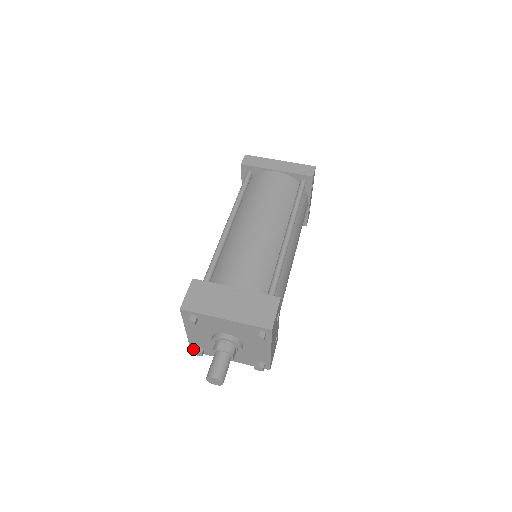
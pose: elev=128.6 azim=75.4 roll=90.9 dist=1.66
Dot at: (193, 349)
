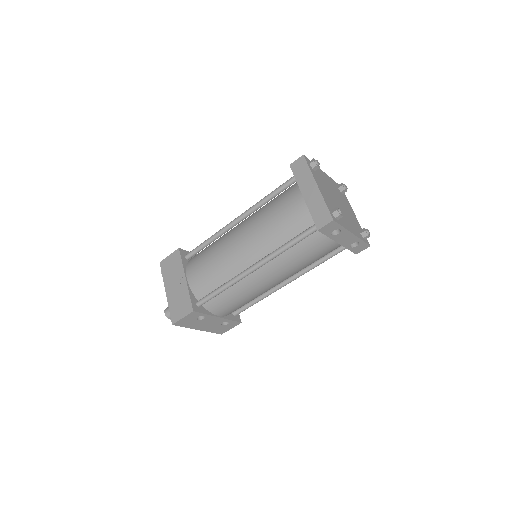
Dot at: occluded
